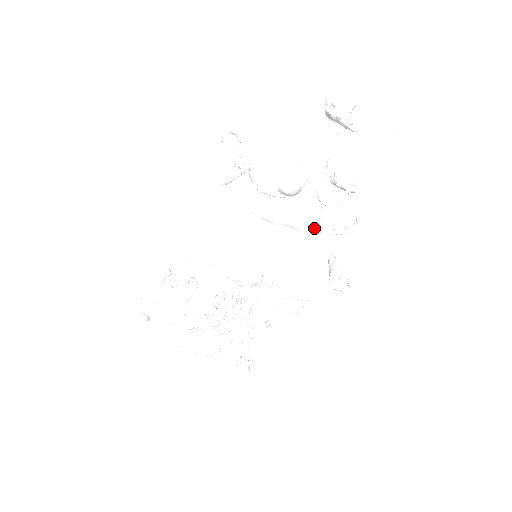
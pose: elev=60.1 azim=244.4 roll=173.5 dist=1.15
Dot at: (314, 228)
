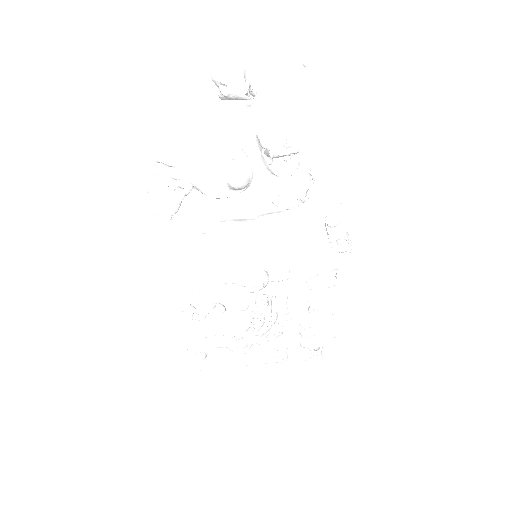
Dot at: (291, 203)
